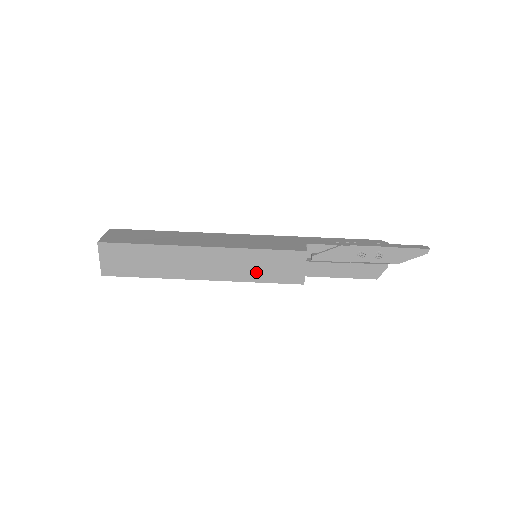
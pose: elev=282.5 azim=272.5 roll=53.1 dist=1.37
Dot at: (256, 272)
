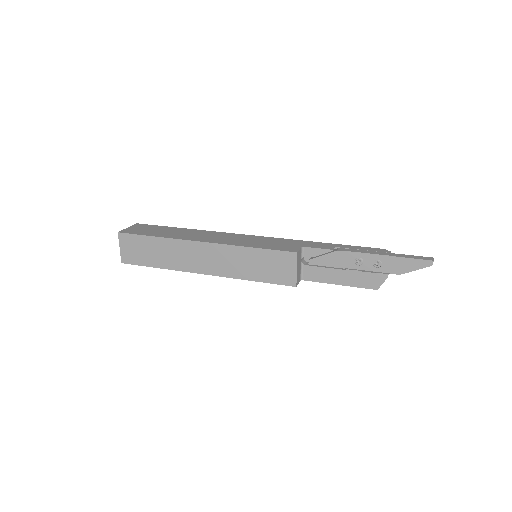
Dot at: (250, 270)
